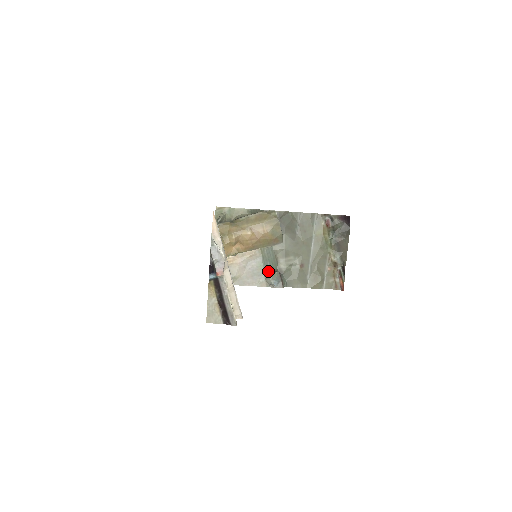
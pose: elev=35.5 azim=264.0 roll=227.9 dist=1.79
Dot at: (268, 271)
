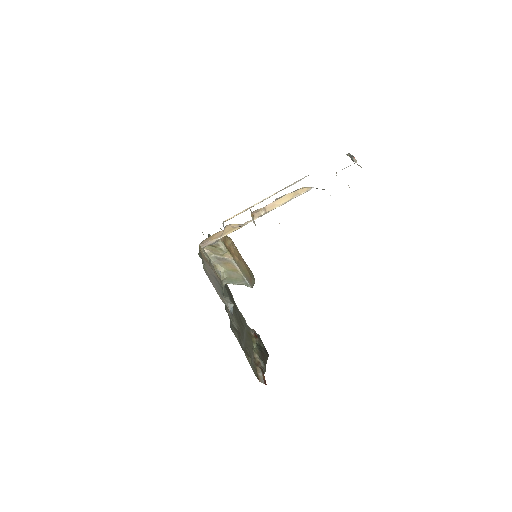
Dot at: occluded
